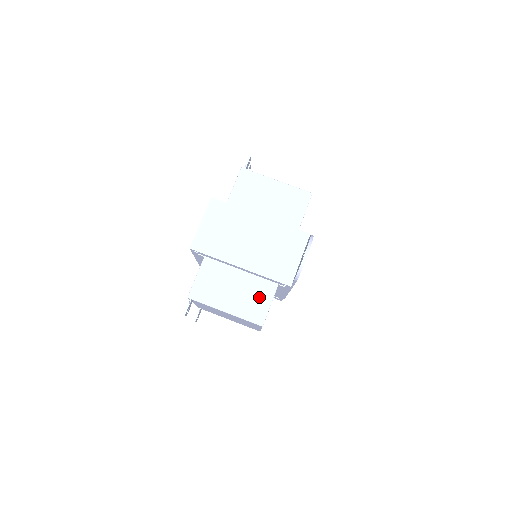
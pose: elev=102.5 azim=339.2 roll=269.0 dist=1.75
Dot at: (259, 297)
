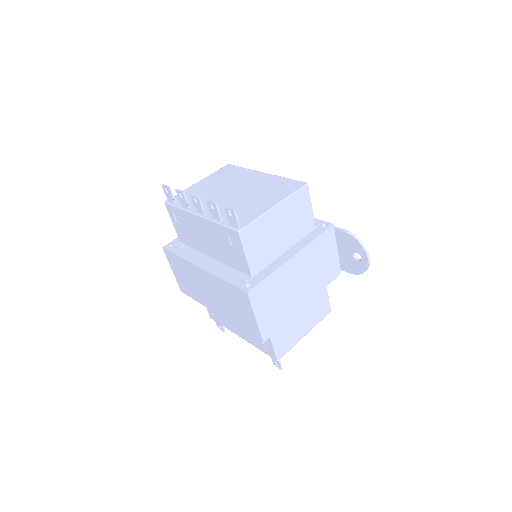
Dot at: (319, 300)
